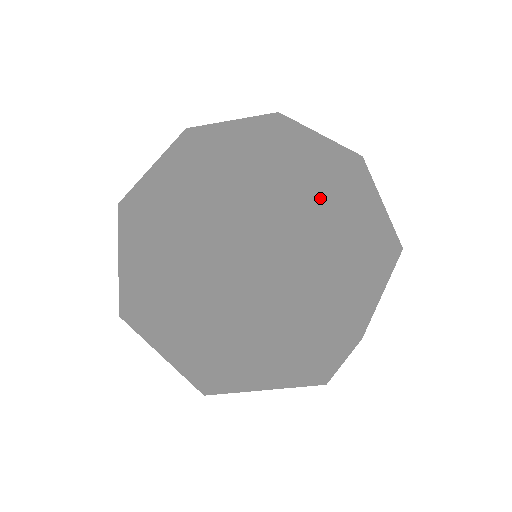
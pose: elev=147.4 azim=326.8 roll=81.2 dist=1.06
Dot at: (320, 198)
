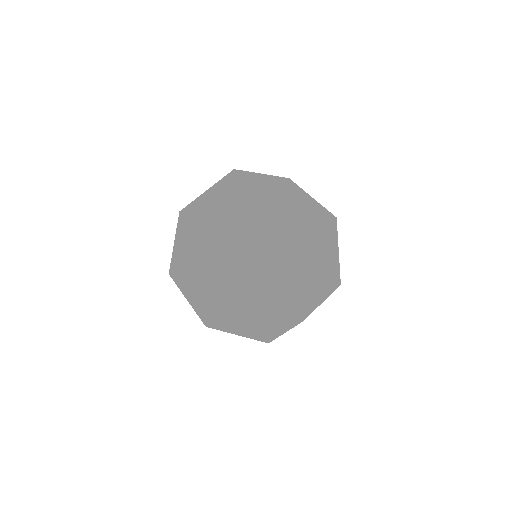
Dot at: (289, 281)
